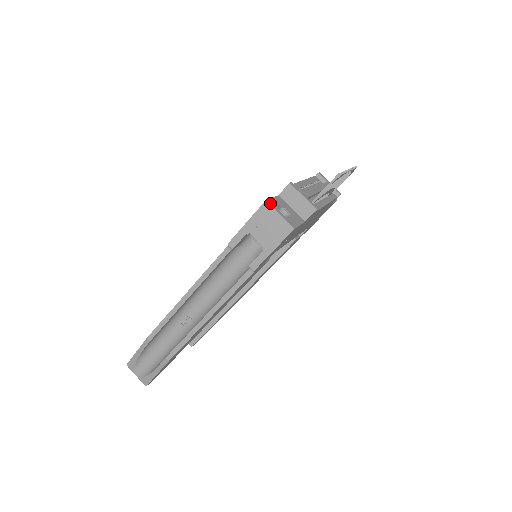
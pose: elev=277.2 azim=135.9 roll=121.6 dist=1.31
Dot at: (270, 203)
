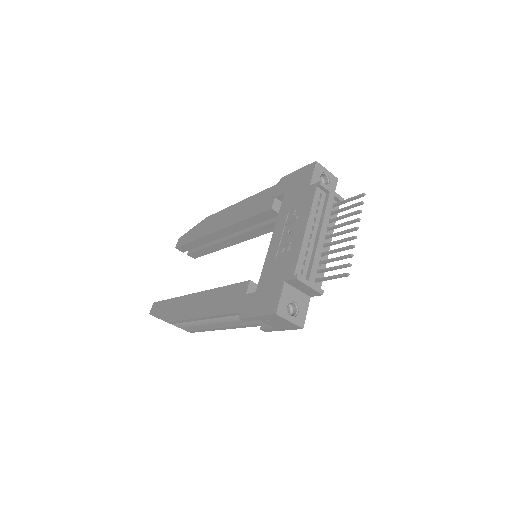
Dot at: (280, 313)
